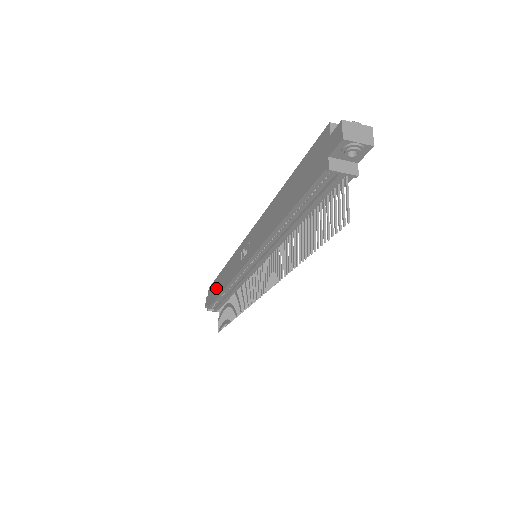
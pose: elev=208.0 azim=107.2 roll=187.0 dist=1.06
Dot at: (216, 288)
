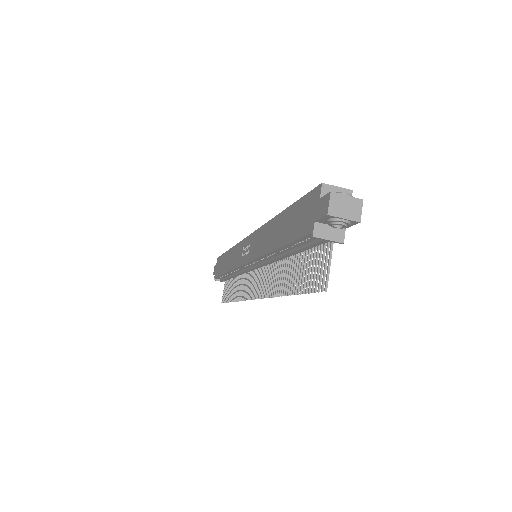
Dot at: (222, 264)
